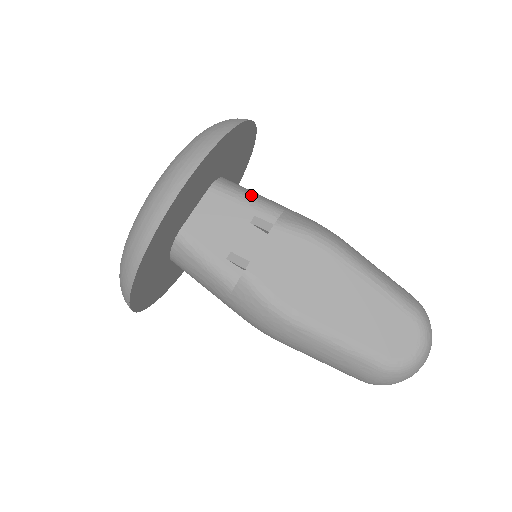
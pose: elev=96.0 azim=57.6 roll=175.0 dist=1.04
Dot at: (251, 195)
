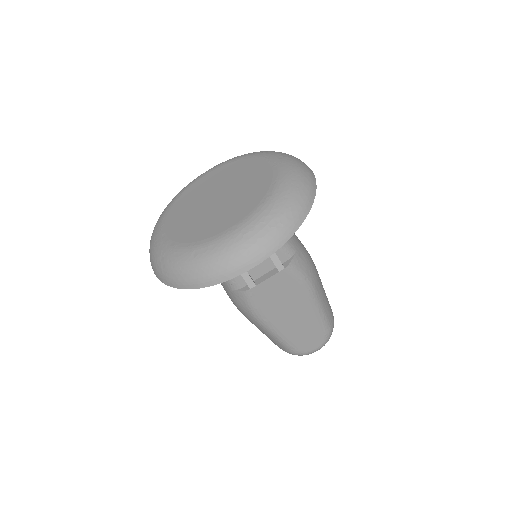
Dot at: occluded
